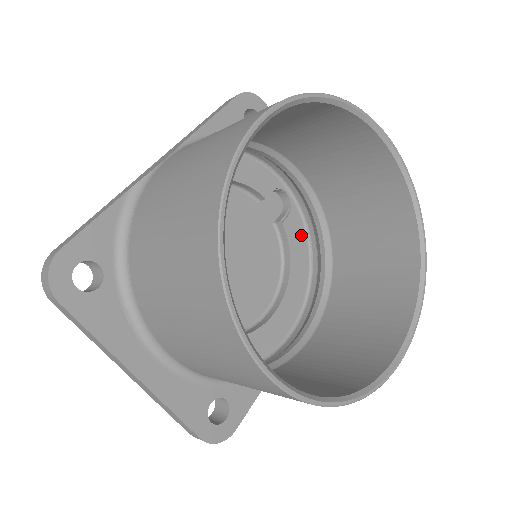
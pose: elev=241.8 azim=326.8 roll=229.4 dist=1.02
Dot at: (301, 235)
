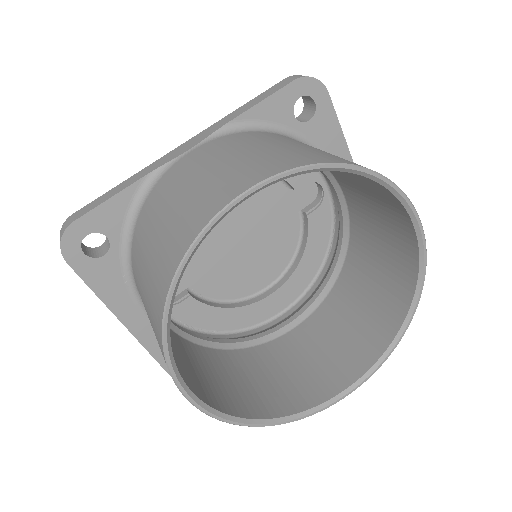
Dot at: (325, 229)
